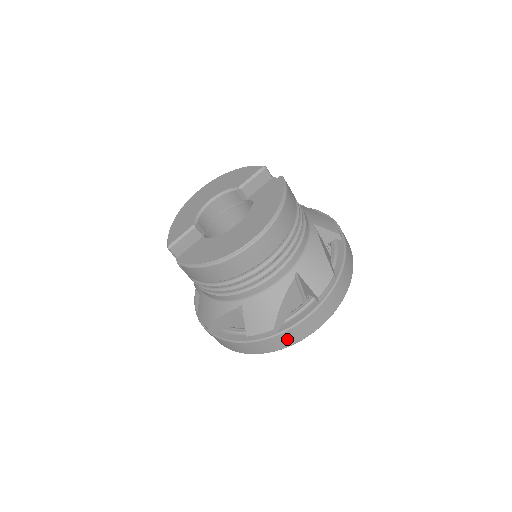
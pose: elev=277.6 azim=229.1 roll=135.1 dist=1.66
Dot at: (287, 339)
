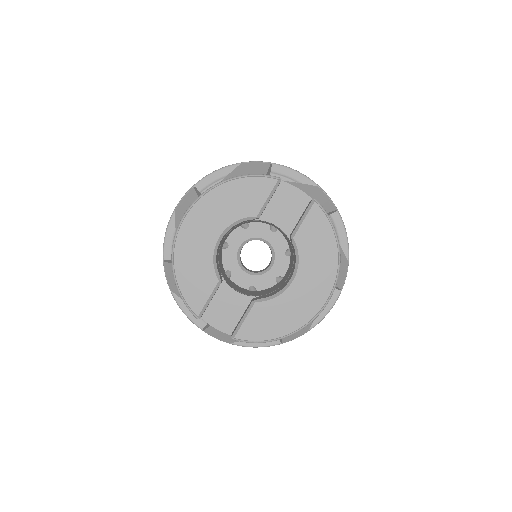
Dot at: occluded
